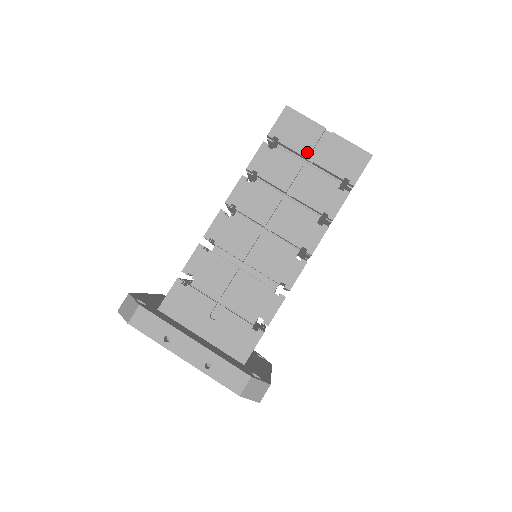
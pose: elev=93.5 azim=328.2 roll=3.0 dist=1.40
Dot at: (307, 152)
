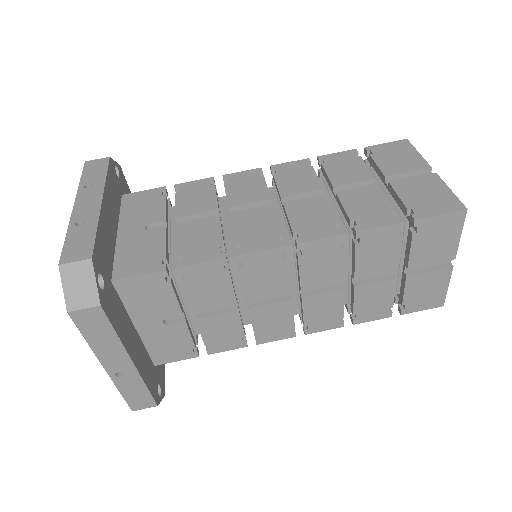
Dot at: (391, 173)
